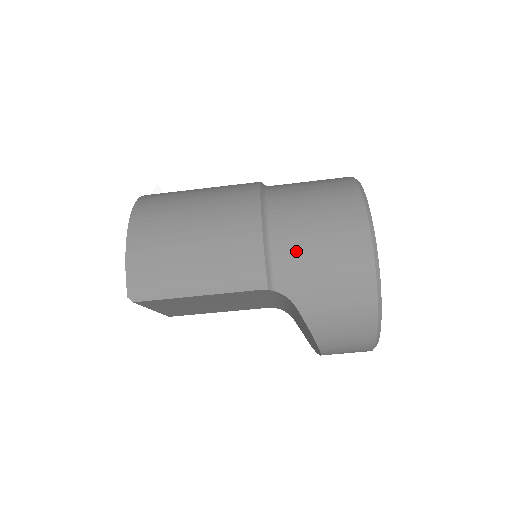
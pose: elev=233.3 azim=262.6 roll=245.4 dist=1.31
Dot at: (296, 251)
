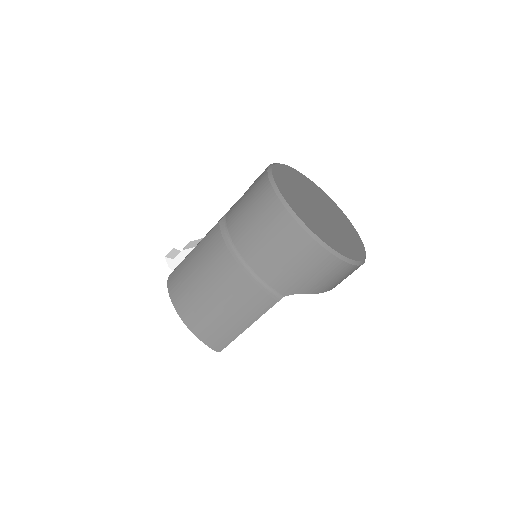
Dot at: (275, 272)
